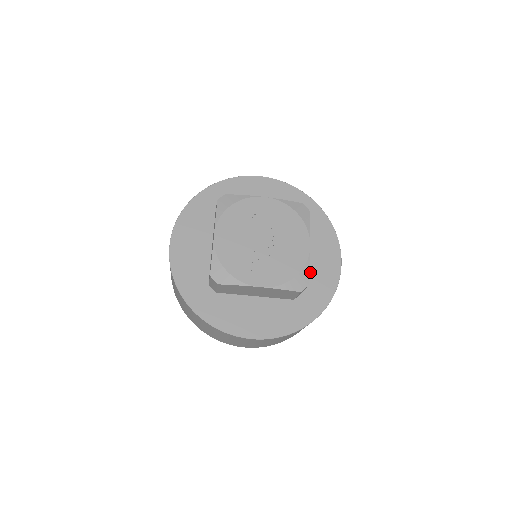
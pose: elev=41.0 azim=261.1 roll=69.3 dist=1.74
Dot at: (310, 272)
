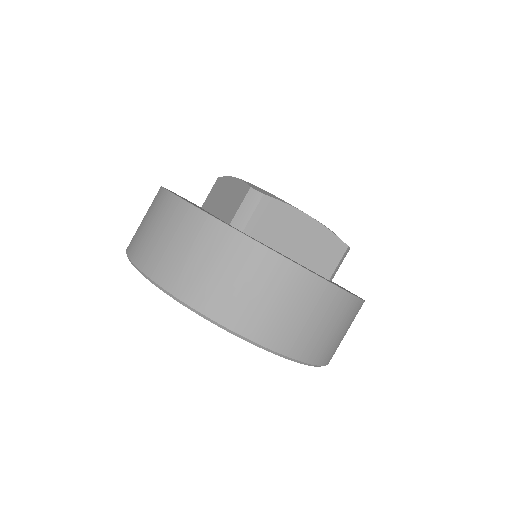
Dot at: occluded
